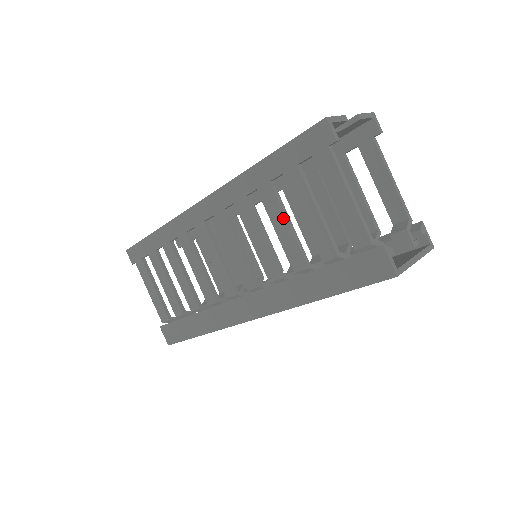
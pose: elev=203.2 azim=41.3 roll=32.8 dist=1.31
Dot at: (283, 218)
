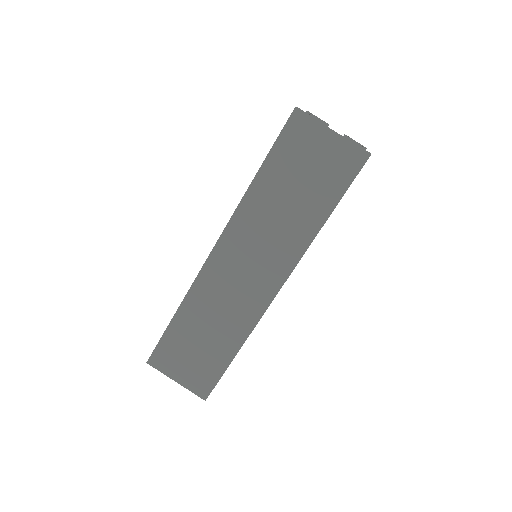
Dot at: occluded
